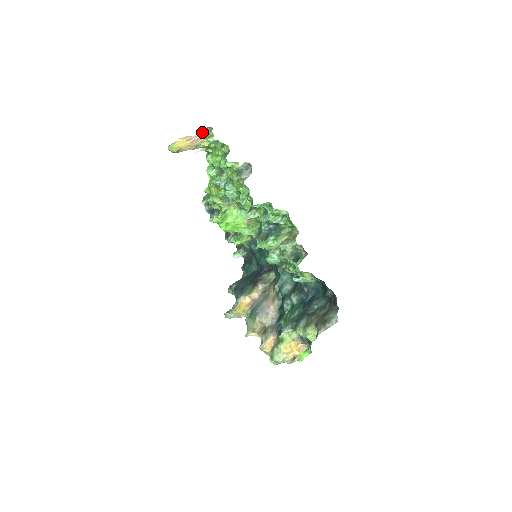
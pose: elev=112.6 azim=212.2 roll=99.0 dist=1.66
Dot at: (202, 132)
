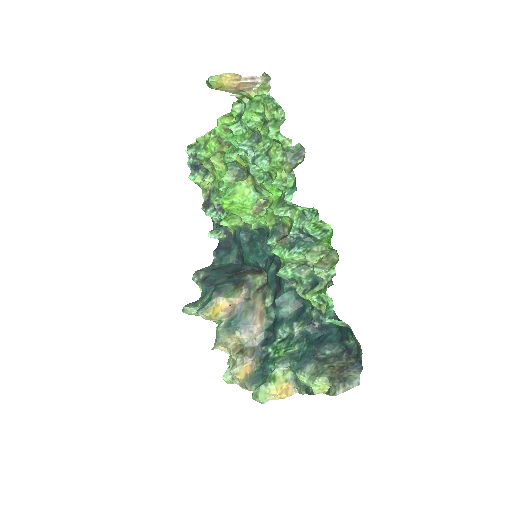
Dot at: (254, 76)
